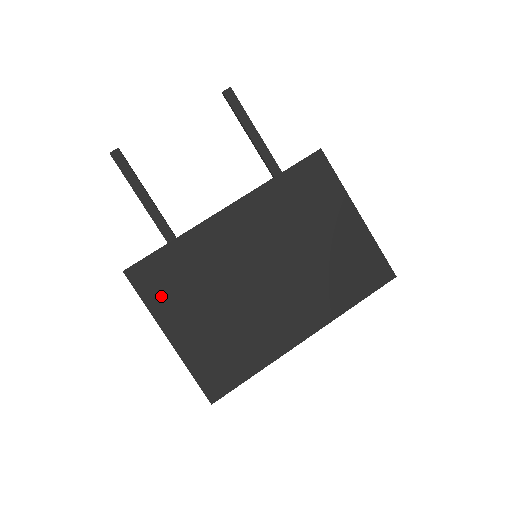
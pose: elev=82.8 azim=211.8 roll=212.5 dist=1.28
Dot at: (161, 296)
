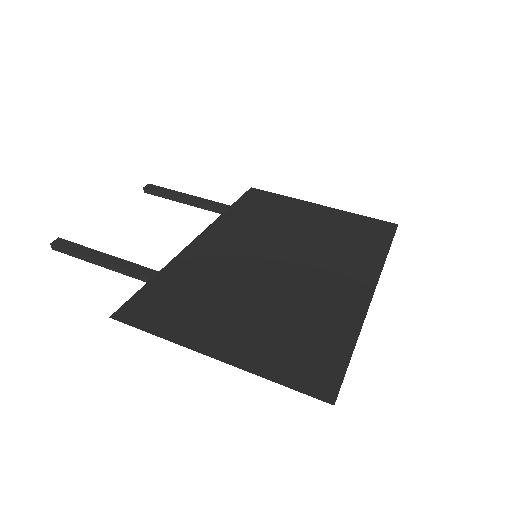
Dot at: (173, 321)
